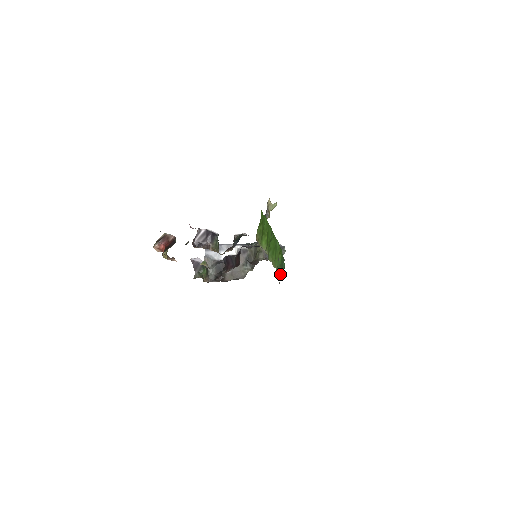
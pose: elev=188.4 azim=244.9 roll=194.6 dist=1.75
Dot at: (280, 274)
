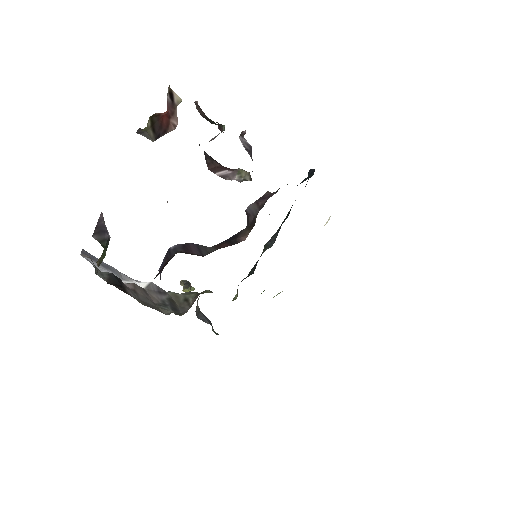
Dot at: occluded
